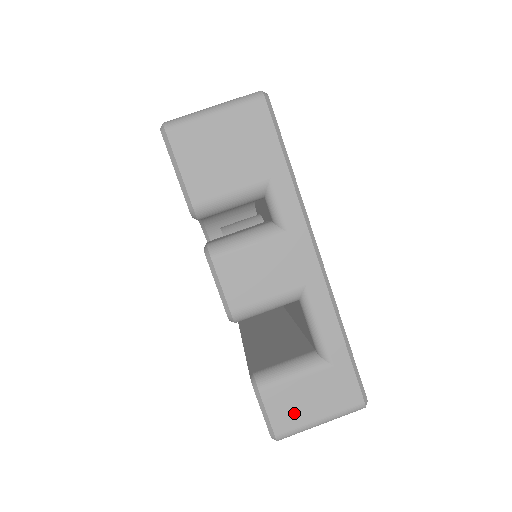
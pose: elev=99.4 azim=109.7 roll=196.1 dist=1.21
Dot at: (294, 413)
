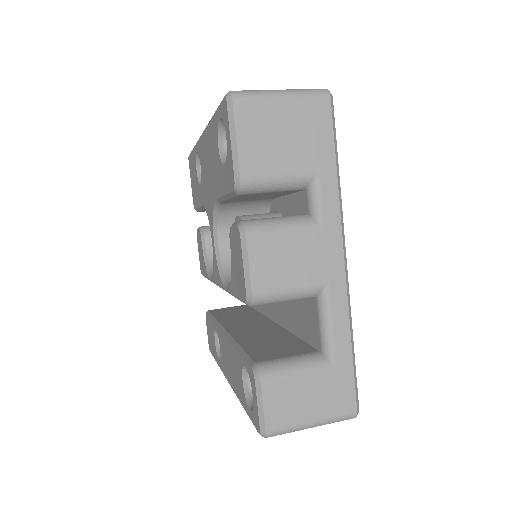
Dot at: (289, 410)
